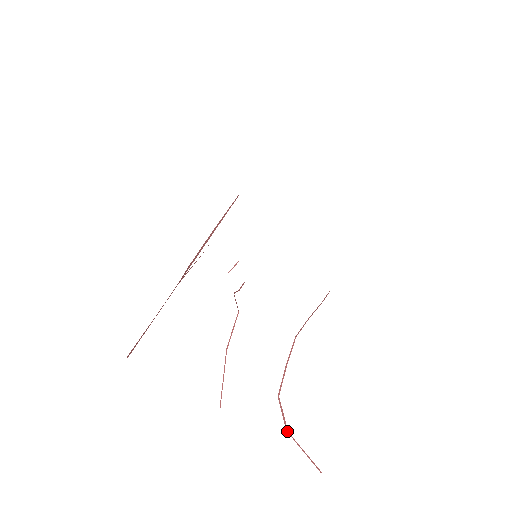
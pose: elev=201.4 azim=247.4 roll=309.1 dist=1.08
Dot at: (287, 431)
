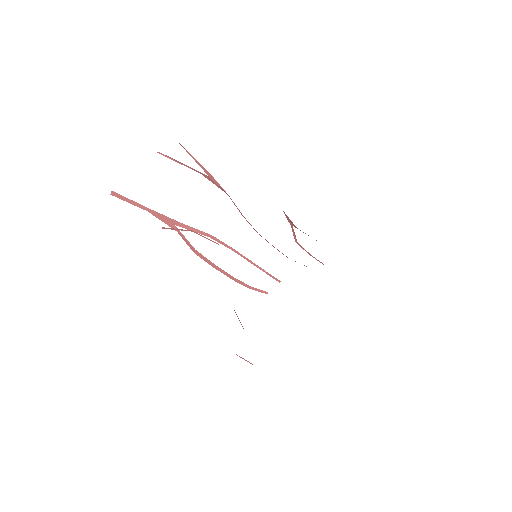
Dot at: occluded
